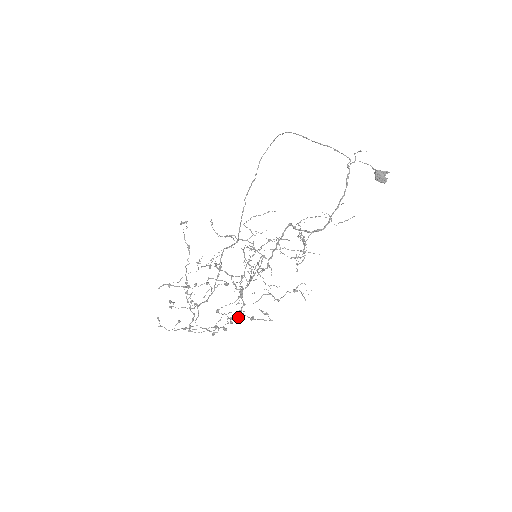
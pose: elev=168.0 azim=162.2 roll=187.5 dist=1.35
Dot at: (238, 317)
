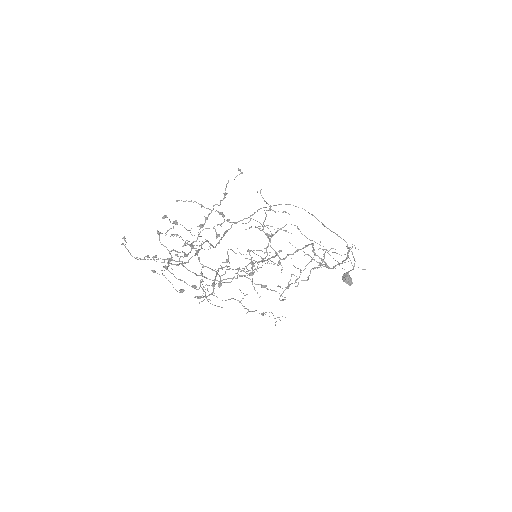
Dot at: occluded
